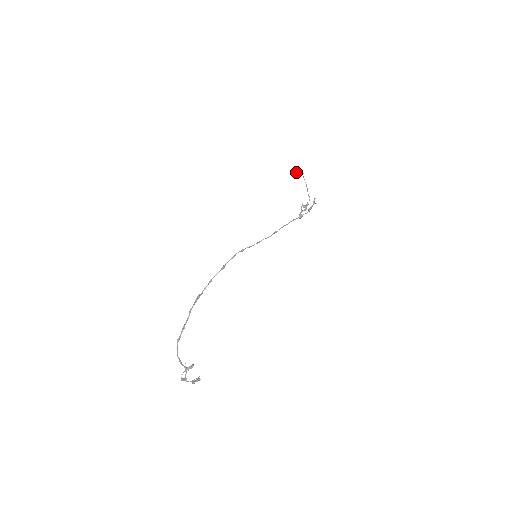
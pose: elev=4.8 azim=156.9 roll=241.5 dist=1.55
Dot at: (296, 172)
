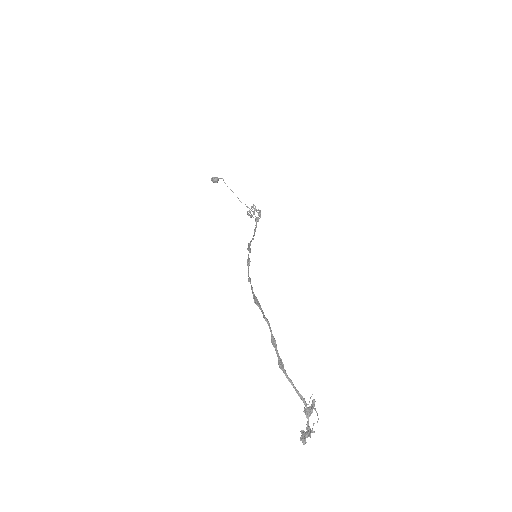
Dot at: (215, 179)
